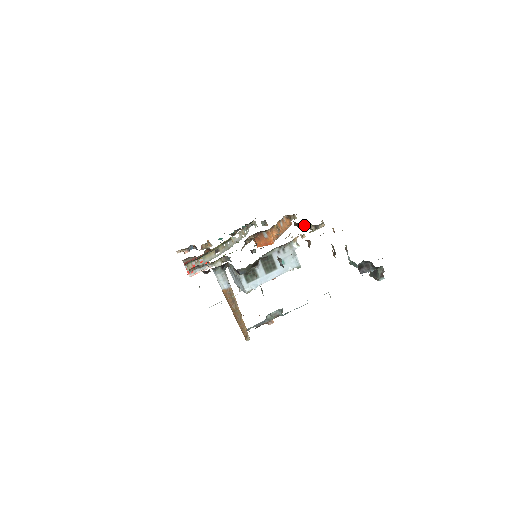
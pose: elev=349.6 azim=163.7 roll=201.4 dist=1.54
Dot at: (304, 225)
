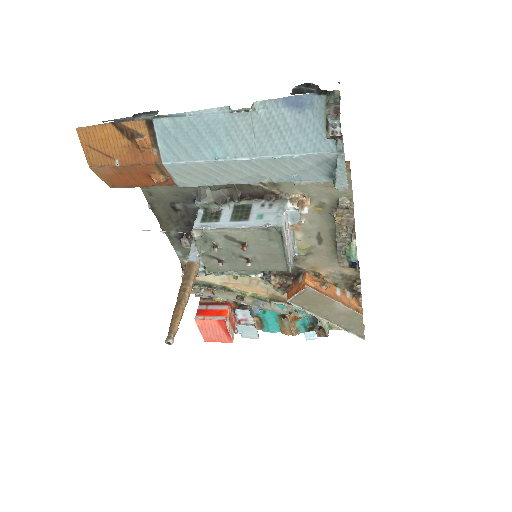
Dot at: (336, 231)
